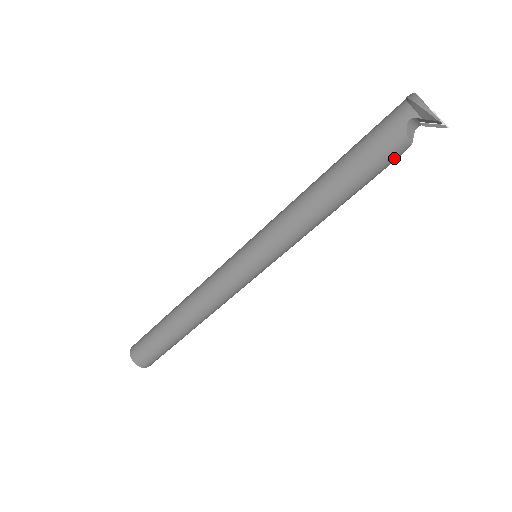
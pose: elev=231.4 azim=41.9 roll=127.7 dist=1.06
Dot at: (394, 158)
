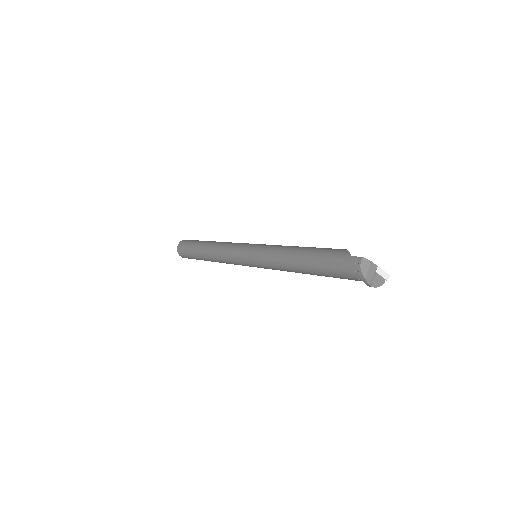
Dot at: occluded
